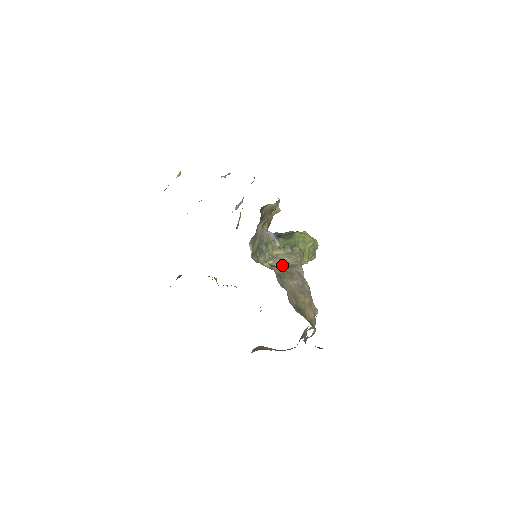
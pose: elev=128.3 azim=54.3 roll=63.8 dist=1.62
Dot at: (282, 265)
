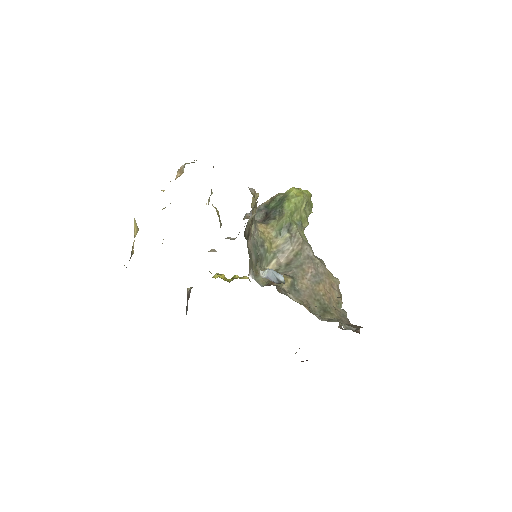
Dot at: (287, 258)
